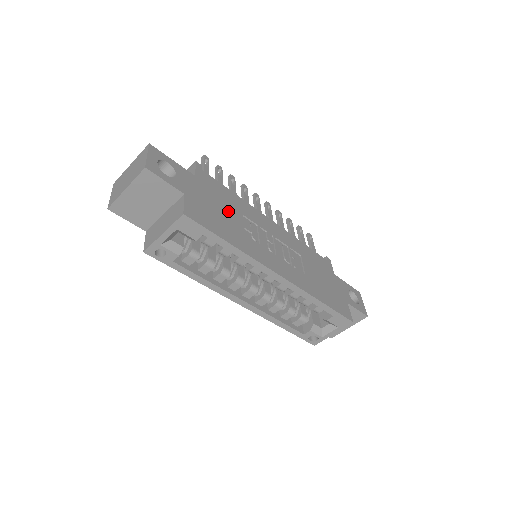
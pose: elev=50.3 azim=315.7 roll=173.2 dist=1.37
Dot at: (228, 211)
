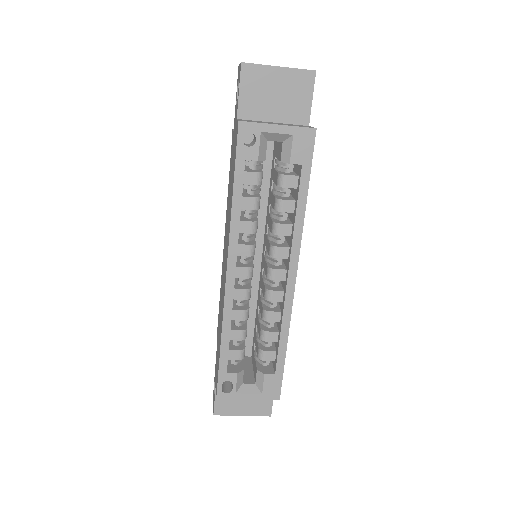
Dot at: occluded
